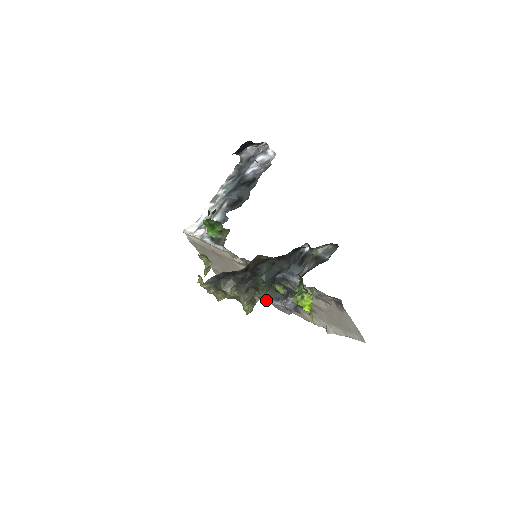
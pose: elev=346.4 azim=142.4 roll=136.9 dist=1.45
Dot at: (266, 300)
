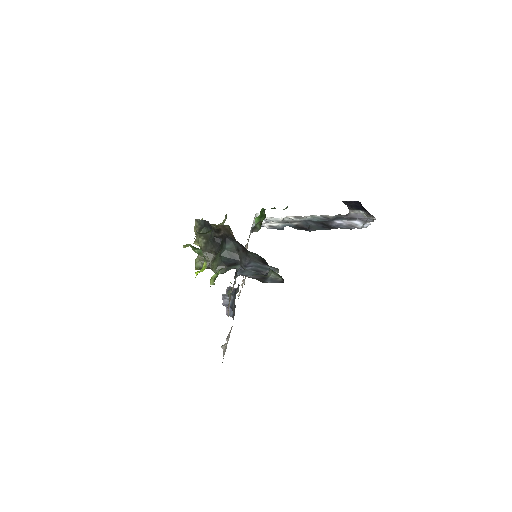
Dot at: occluded
